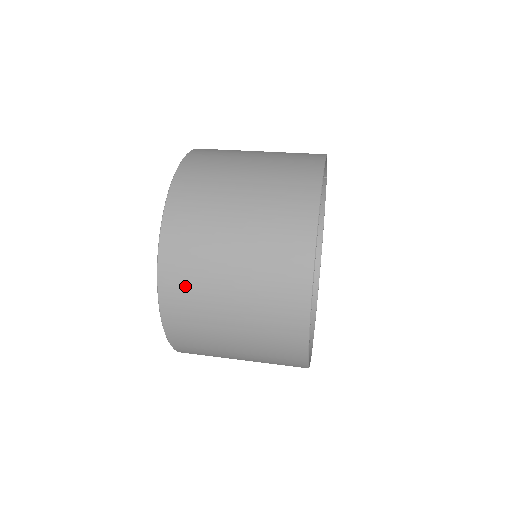
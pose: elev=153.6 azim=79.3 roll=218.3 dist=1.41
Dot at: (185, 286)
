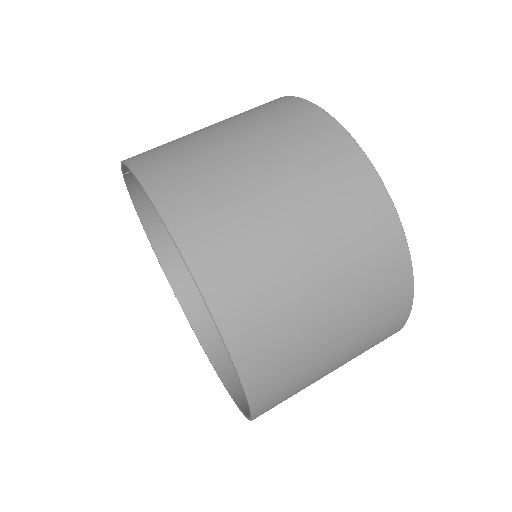
Dot at: (279, 366)
